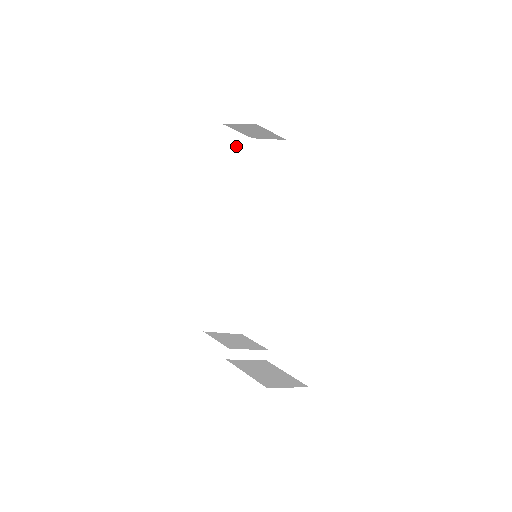
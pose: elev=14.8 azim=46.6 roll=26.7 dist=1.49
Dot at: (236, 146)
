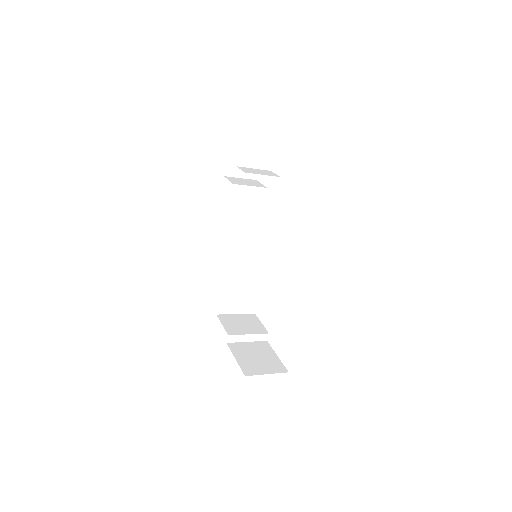
Dot at: (251, 143)
